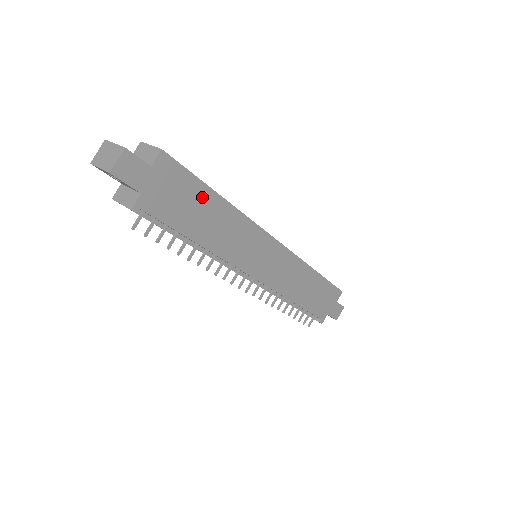
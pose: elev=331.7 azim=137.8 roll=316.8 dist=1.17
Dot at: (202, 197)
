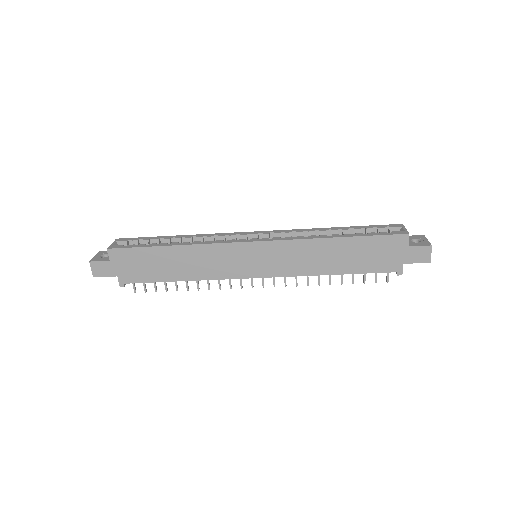
Dot at: (156, 255)
